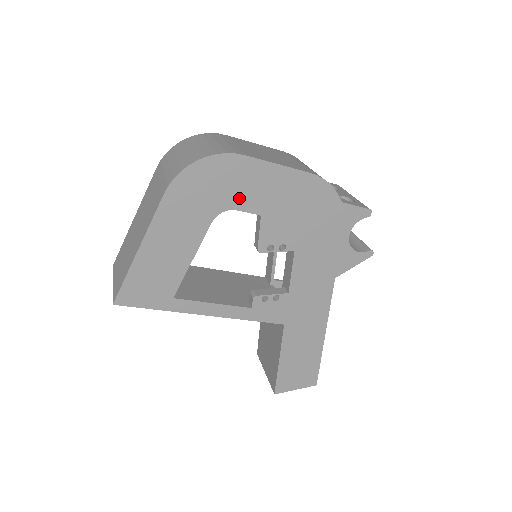
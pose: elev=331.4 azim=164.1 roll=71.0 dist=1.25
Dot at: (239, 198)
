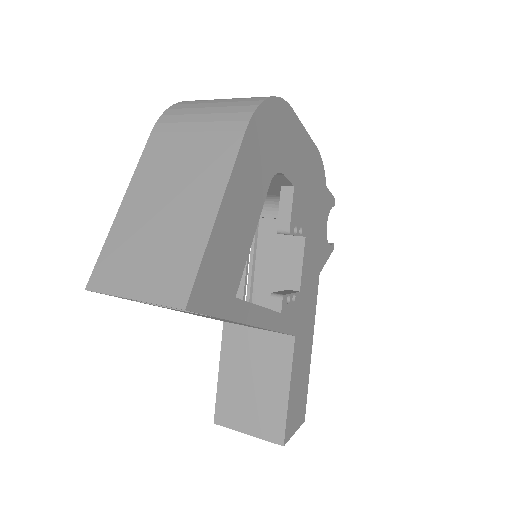
Dot at: (285, 159)
